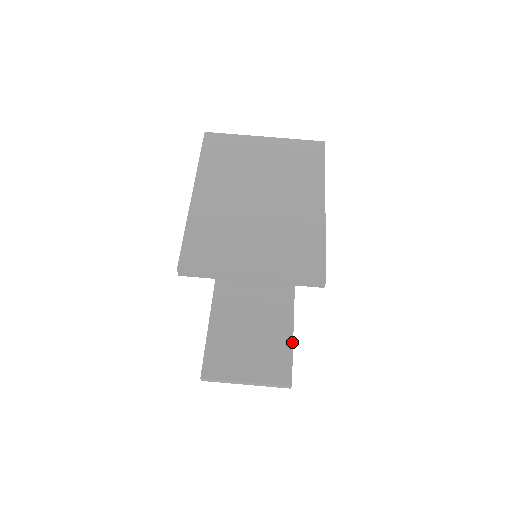
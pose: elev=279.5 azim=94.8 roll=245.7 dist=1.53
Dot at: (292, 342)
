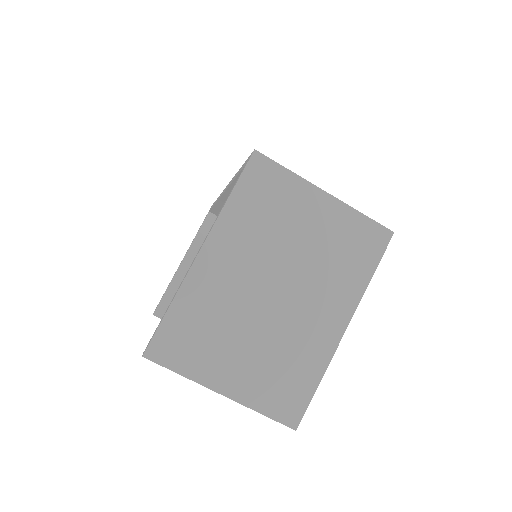
Dot at: occluded
